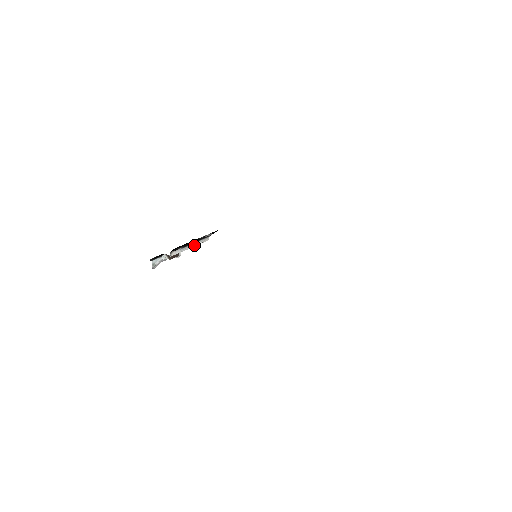
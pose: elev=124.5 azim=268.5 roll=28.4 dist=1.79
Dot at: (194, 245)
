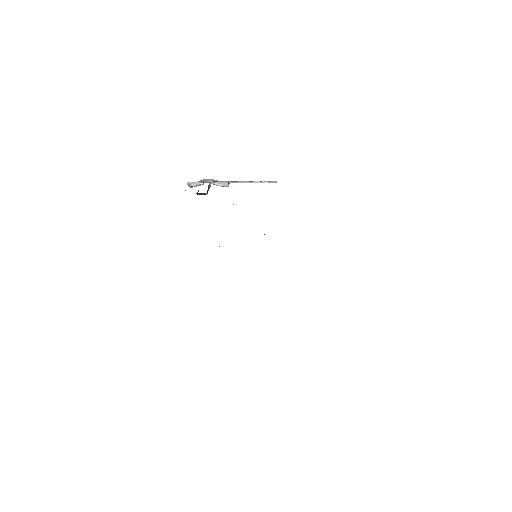
Dot at: (253, 181)
